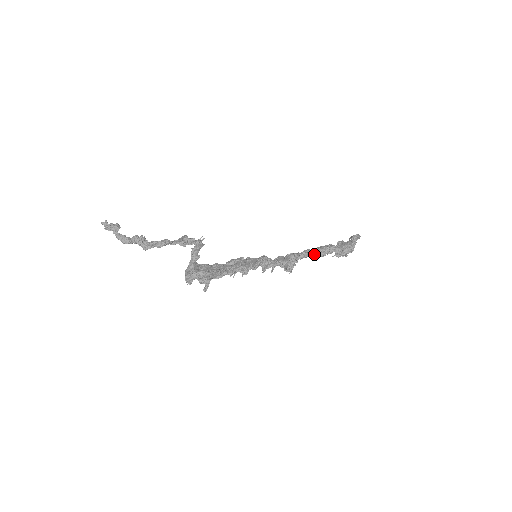
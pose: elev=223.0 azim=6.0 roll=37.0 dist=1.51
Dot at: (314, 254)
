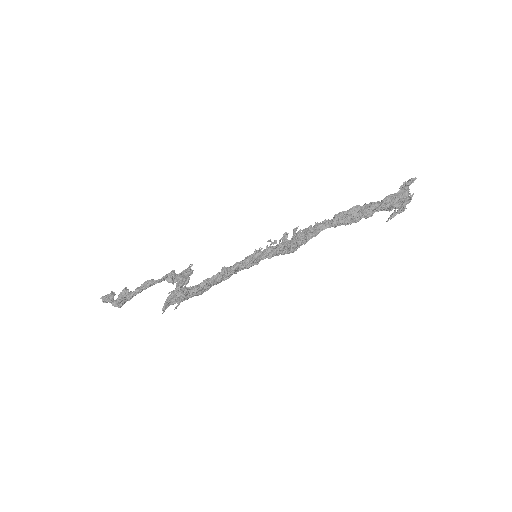
Dot at: (336, 221)
